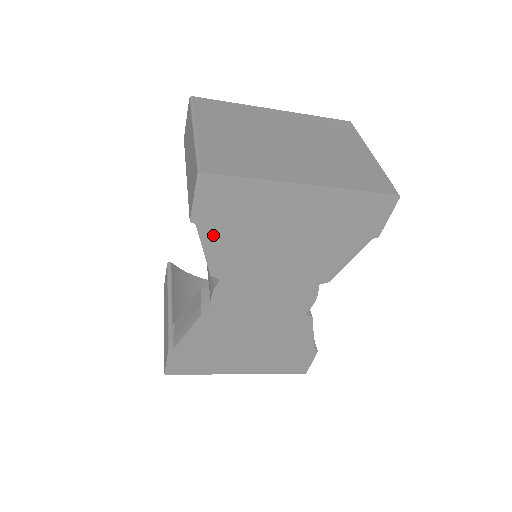
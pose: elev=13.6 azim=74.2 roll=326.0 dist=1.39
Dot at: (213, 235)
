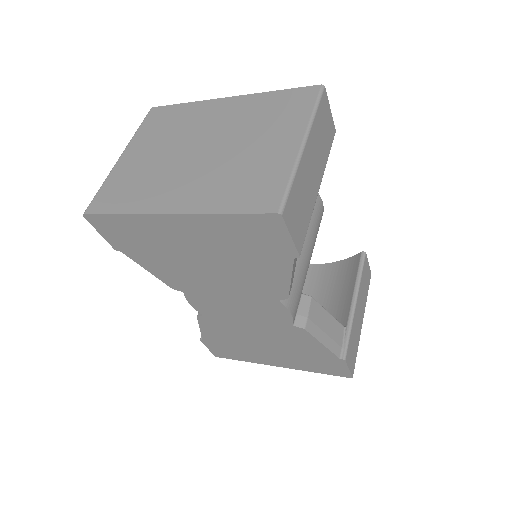
Dot at: (141, 259)
